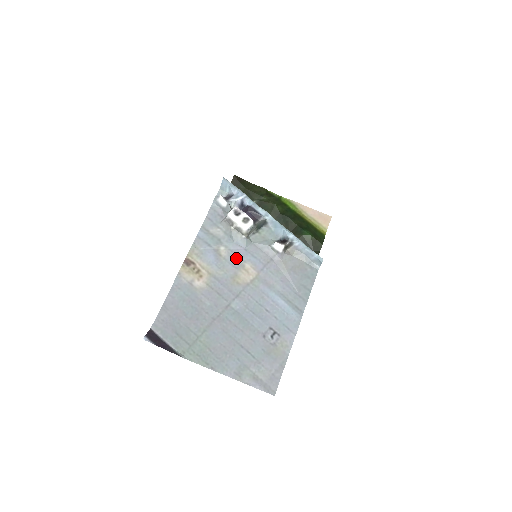
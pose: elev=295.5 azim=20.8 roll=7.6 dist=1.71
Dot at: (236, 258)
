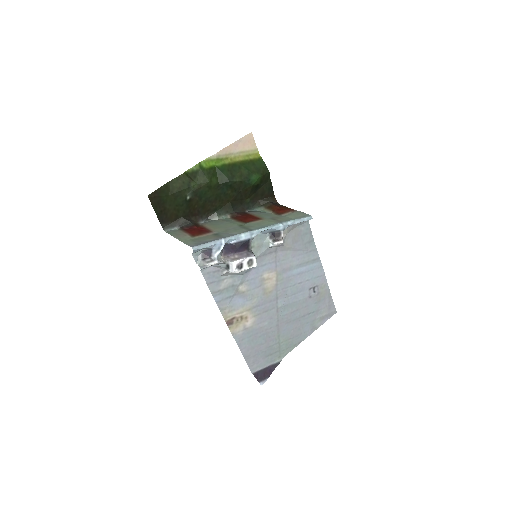
Dot at: (254, 281)
